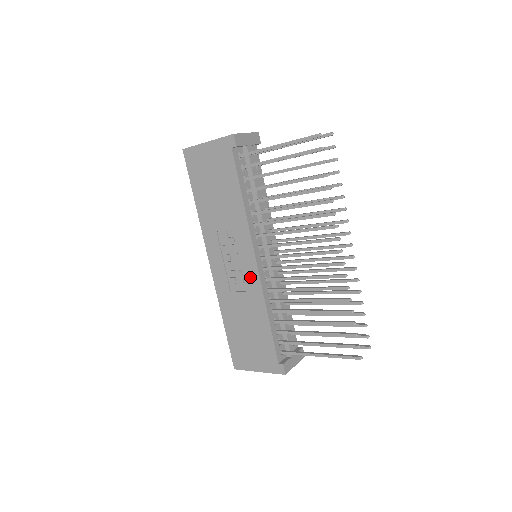
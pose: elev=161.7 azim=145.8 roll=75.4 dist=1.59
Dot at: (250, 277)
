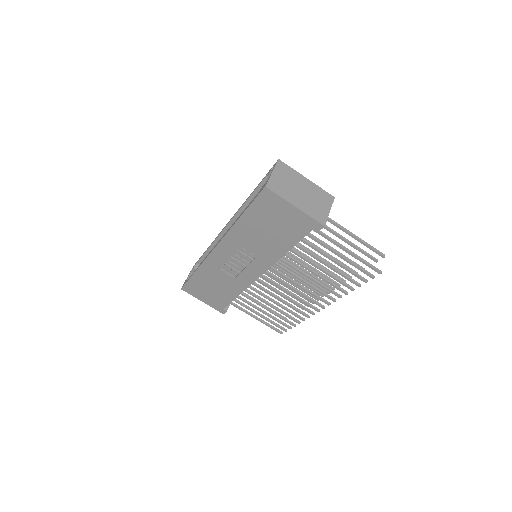
Dot at: (246, 277)
